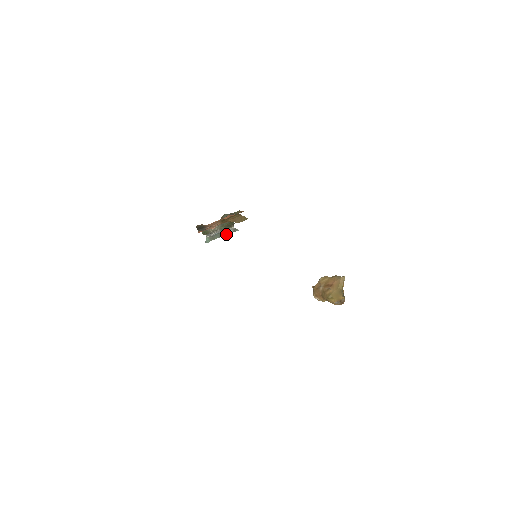
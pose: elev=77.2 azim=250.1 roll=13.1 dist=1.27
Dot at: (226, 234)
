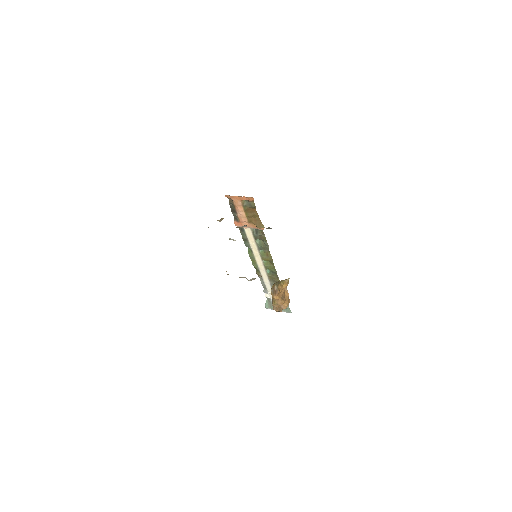
Dot at: (282, 310)
